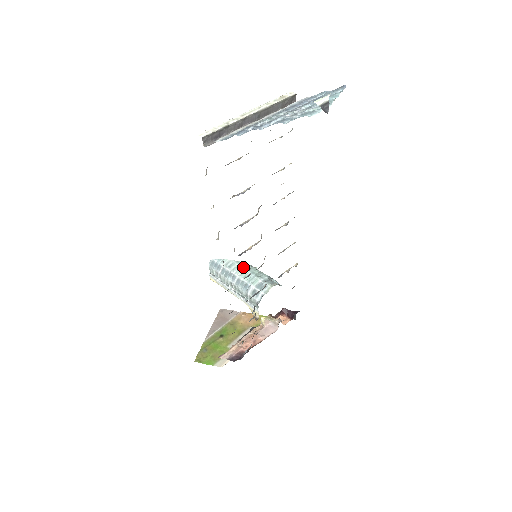
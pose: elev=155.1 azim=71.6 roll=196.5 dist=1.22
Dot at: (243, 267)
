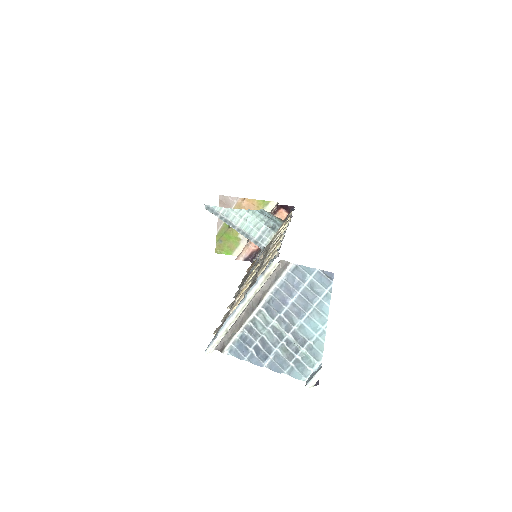
Dot at: (240, 218)
